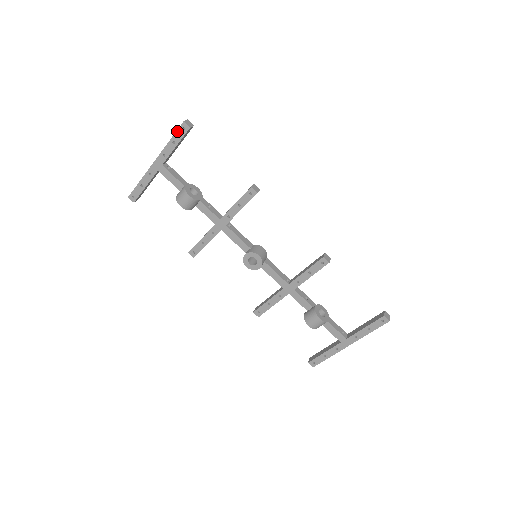
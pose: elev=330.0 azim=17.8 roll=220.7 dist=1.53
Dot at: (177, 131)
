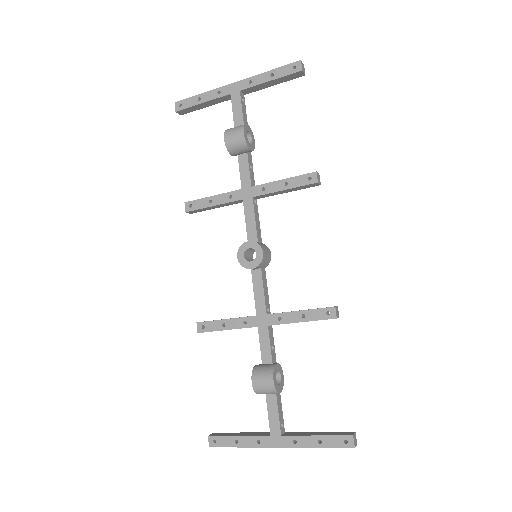
Dot at: (286, 66)
